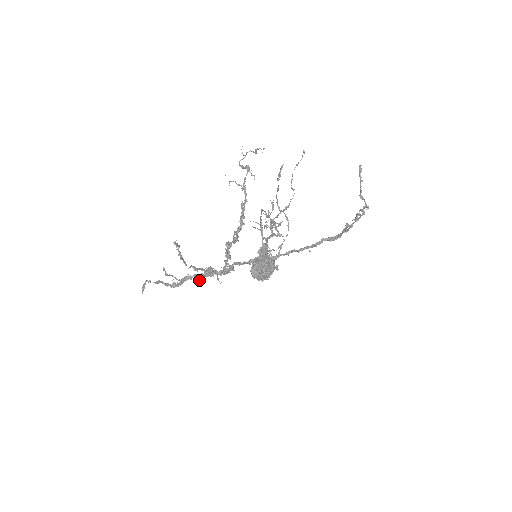
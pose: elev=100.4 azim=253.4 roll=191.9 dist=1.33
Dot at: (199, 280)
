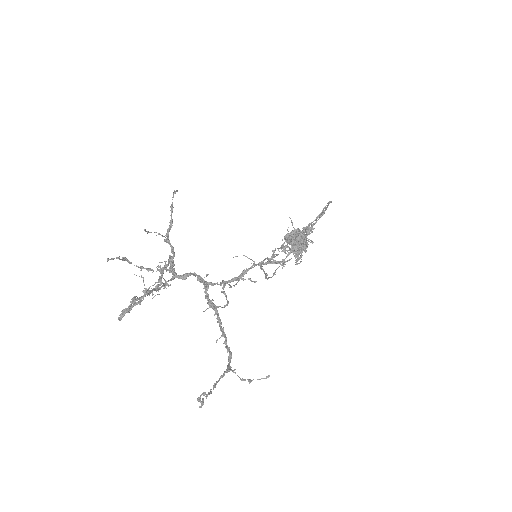
Dot at: (159, 262)
